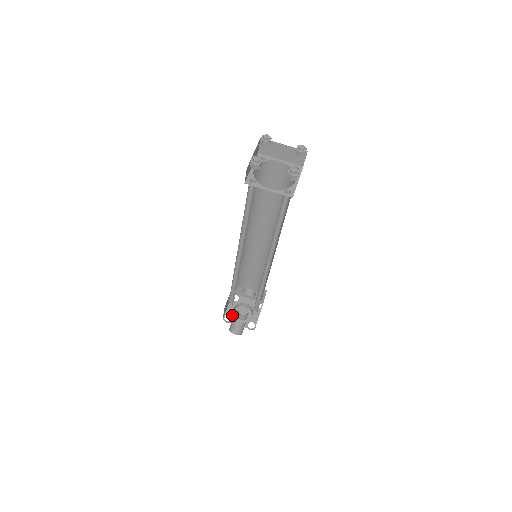
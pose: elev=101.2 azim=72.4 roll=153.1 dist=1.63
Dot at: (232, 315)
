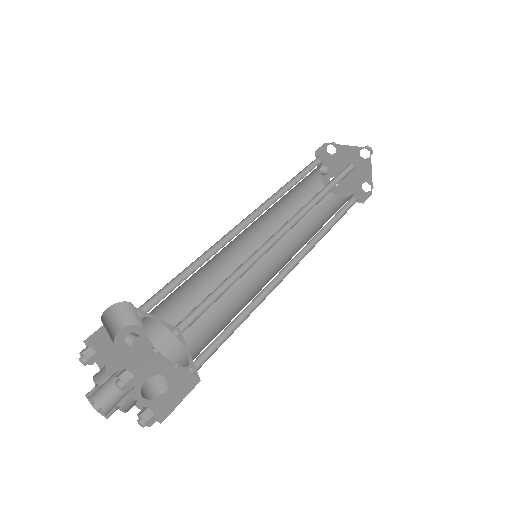
Dot at: occluded
